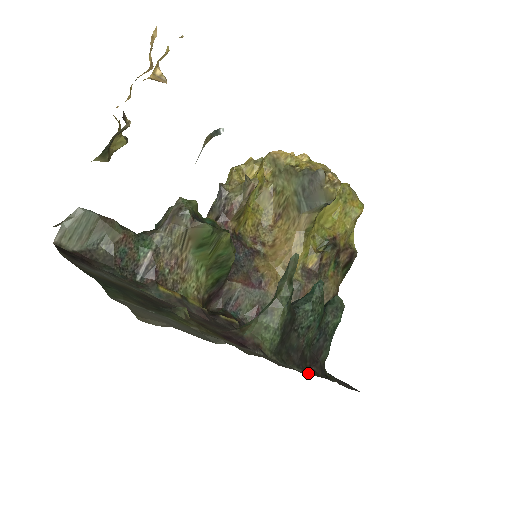
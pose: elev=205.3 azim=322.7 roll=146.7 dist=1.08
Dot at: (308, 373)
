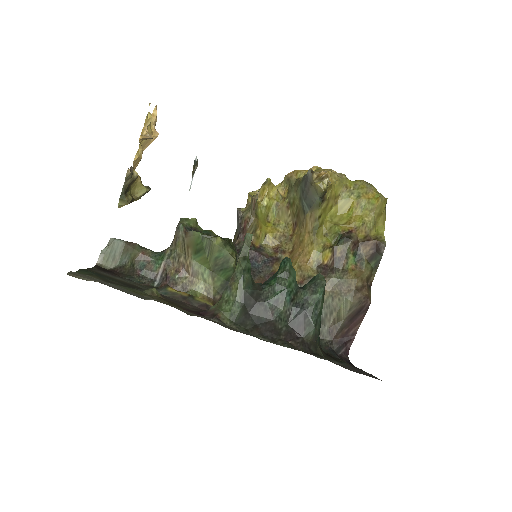
Dot at: (278, 344)
